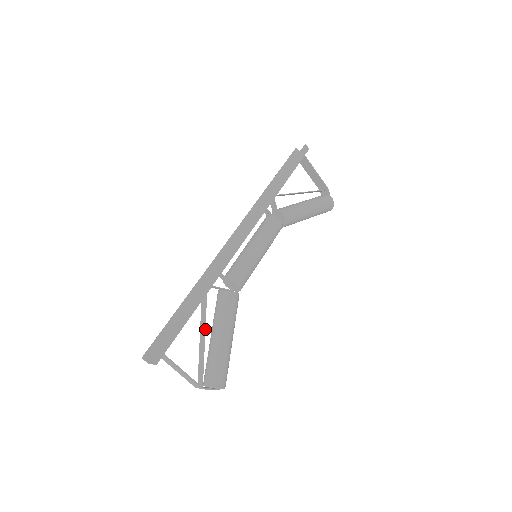
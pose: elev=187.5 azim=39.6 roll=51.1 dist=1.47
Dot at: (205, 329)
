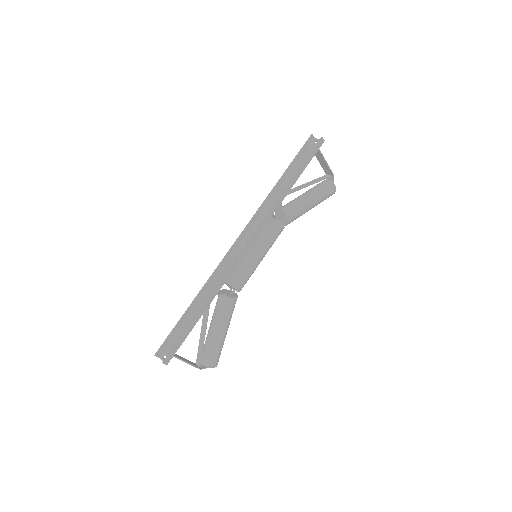
Dot at: (206, 327)
